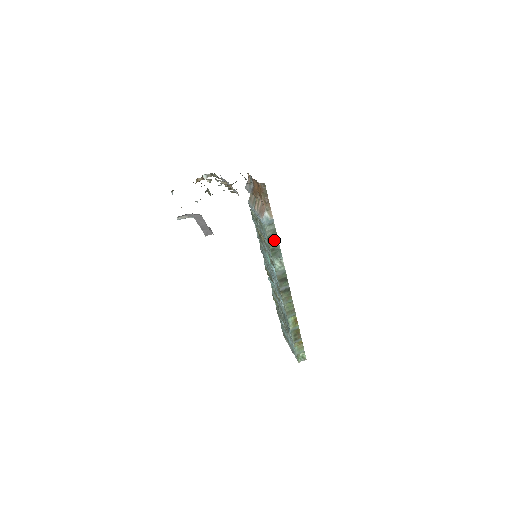
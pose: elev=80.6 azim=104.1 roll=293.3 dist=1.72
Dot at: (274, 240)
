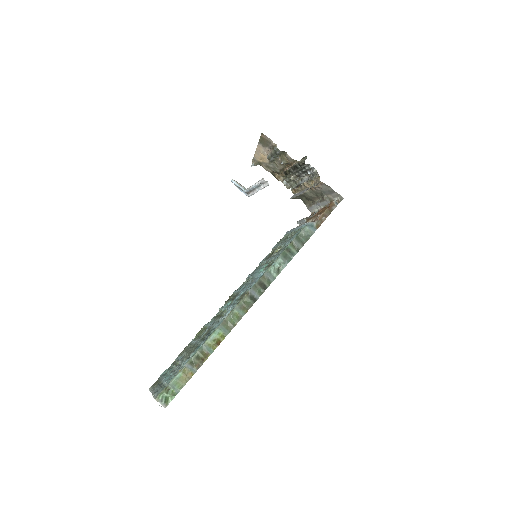
Dot at: (298, 245)
